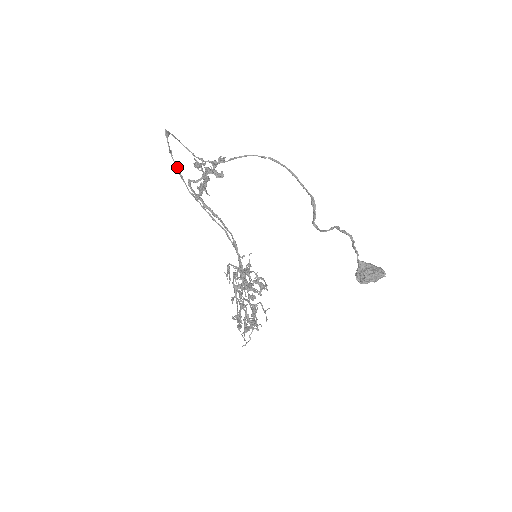
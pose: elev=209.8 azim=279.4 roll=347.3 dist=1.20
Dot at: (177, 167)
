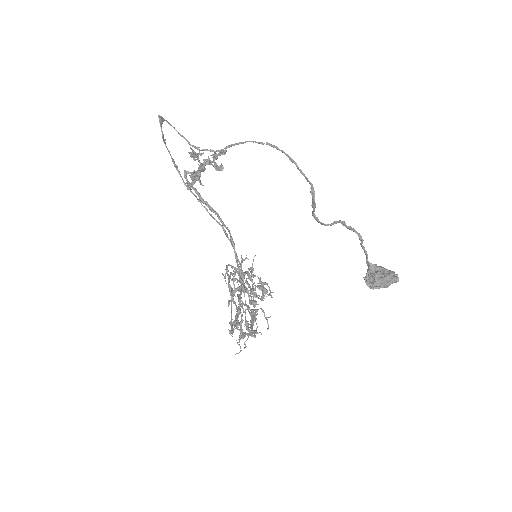
Dot at: (171, 156)
